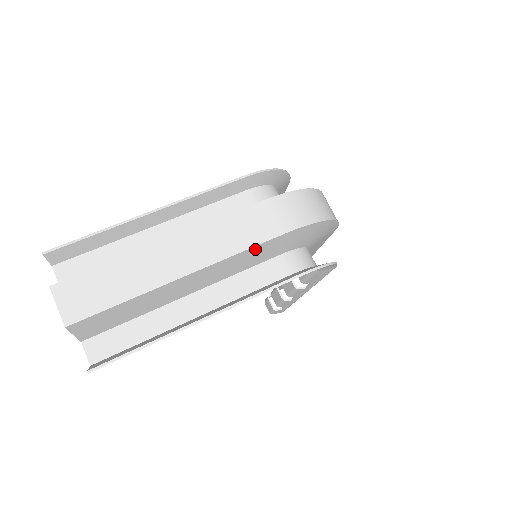
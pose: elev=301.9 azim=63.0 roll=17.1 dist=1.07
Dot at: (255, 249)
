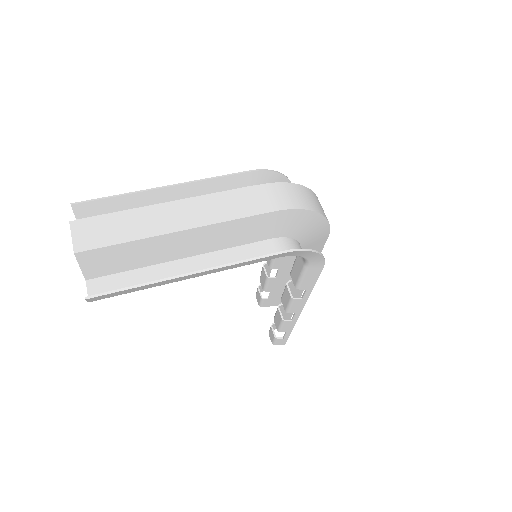
Dot at: (247, 221)
